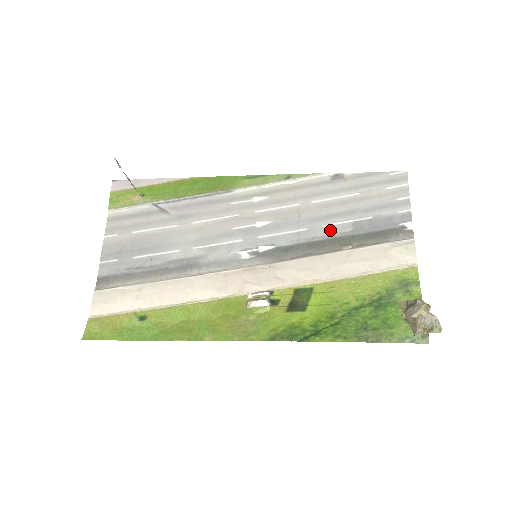
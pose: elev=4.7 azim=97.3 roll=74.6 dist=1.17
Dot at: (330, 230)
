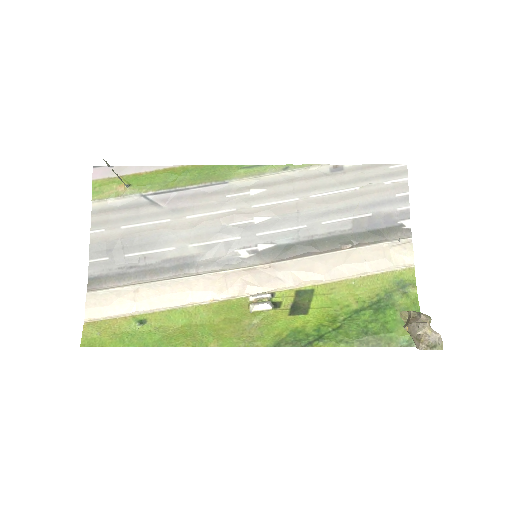
Dot at: (330, 227)
